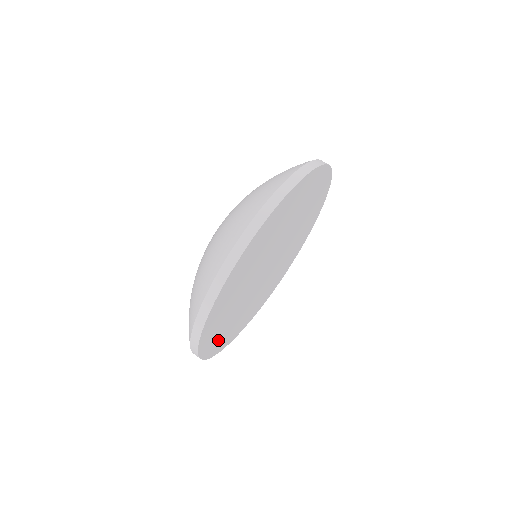
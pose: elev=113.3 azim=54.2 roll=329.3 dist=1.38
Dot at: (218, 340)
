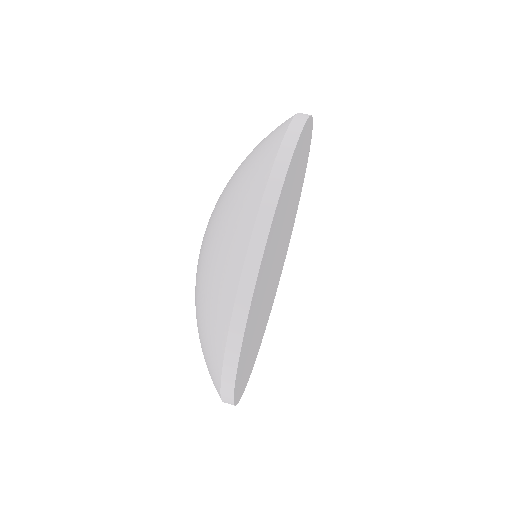
Dot at: (254, 355)
